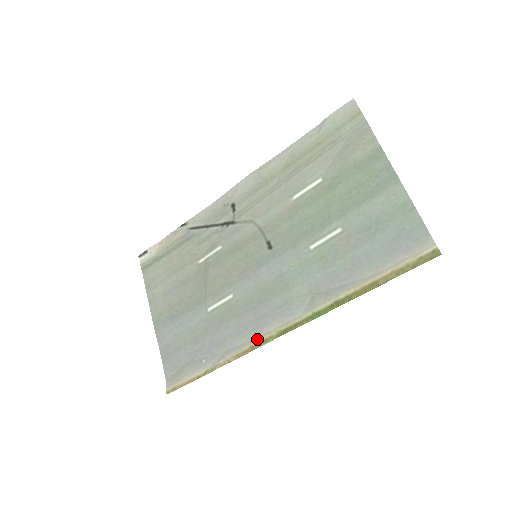
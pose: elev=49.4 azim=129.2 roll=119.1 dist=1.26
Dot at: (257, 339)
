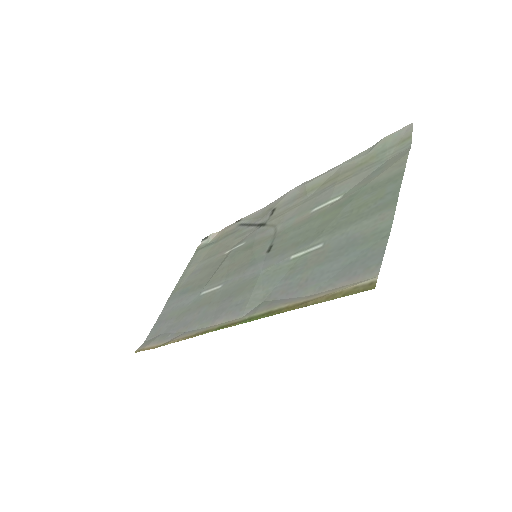
Dot at: (205, 328)
